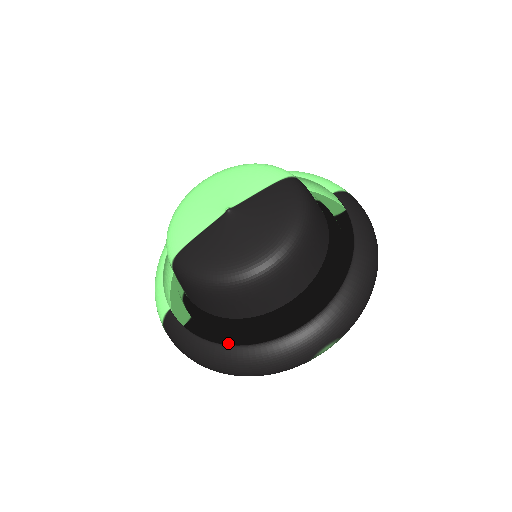
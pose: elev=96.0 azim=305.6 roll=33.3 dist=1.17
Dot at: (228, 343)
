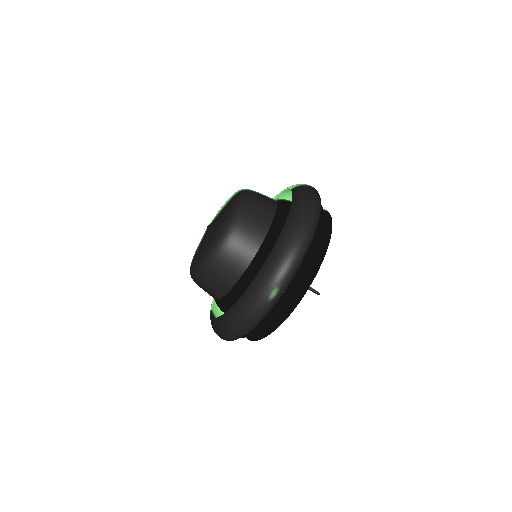
Dot at: occluded
